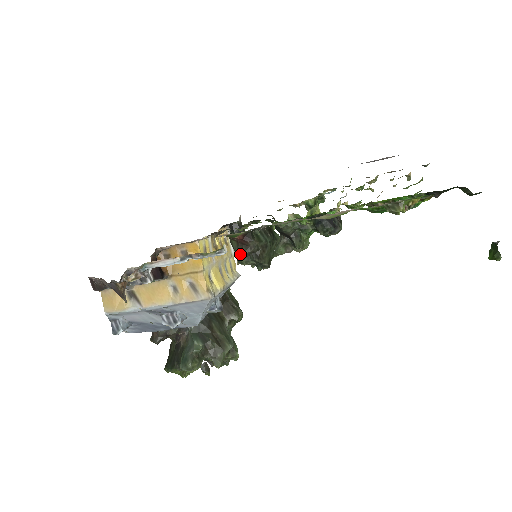
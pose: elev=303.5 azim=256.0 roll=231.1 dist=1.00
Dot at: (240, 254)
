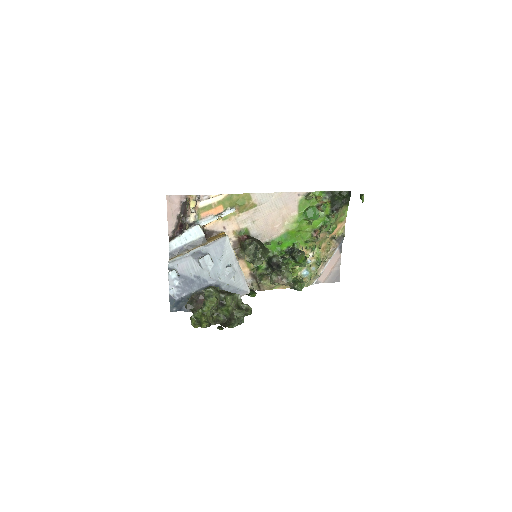
Dot at: (245, 241)
